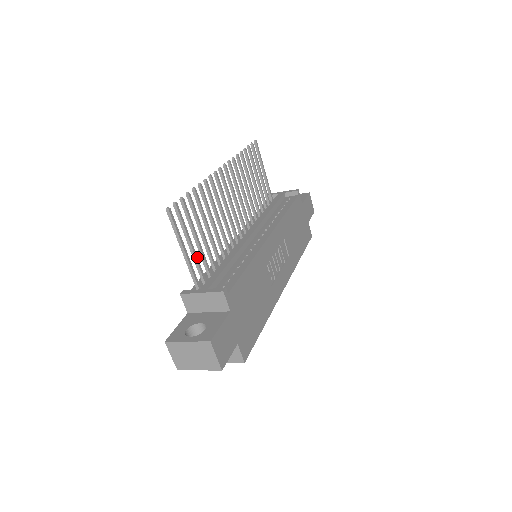
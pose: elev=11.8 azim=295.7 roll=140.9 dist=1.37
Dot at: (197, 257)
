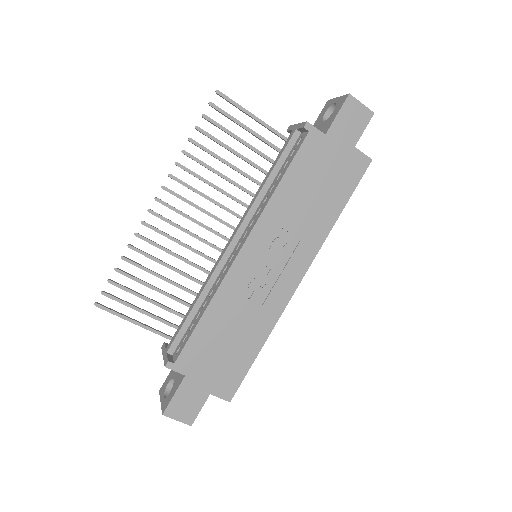
Dot at: (157, 317)
